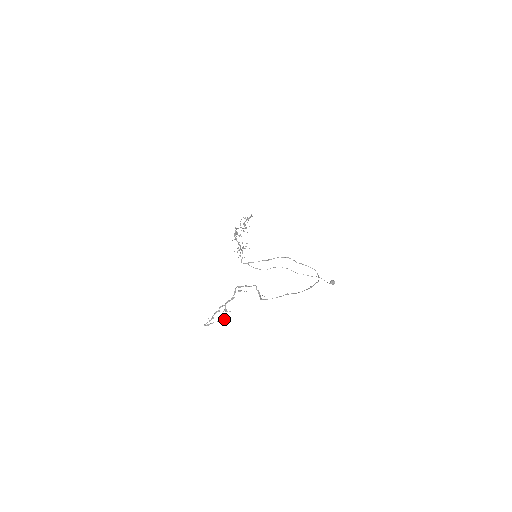
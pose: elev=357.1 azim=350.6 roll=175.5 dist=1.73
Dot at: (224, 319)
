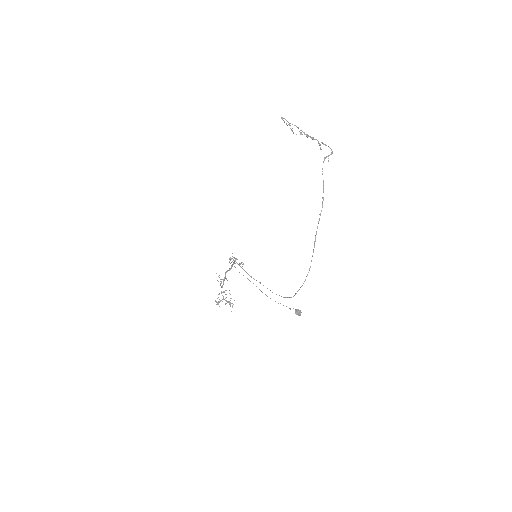
Dot at: (293, 133)
